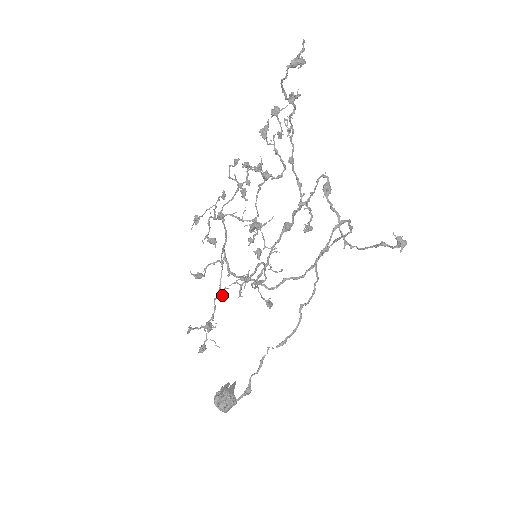
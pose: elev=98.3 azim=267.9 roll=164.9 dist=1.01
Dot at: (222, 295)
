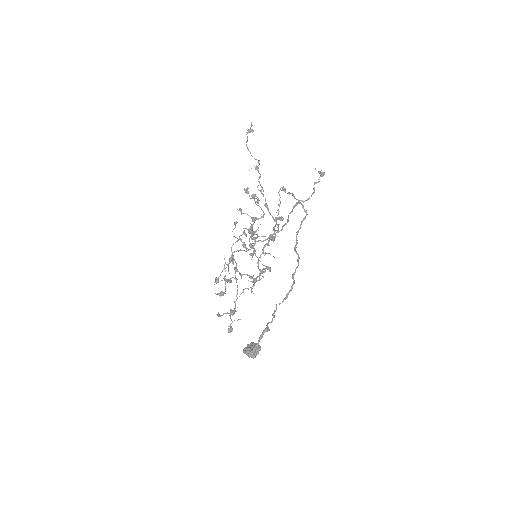
Dot at: occluded
